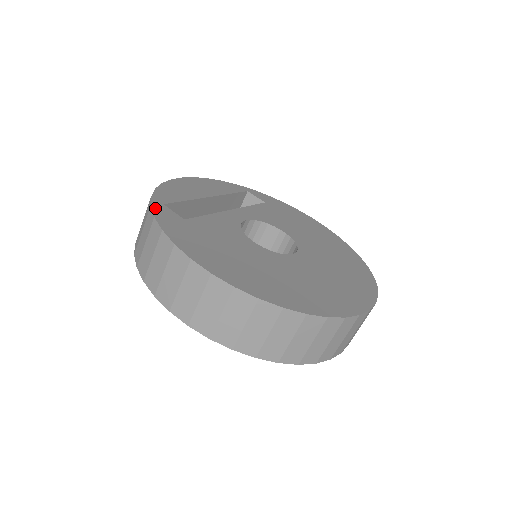
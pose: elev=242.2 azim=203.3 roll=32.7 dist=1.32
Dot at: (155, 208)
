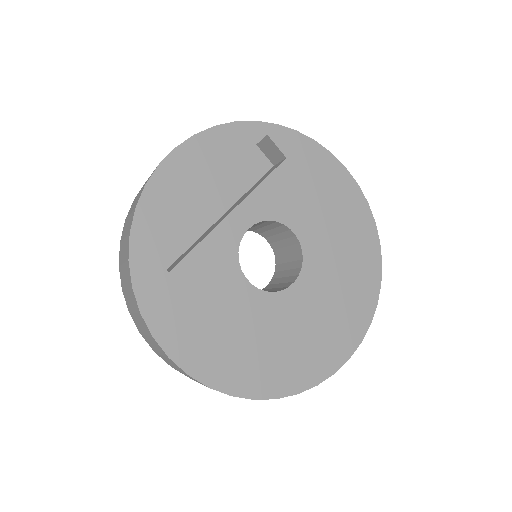
Dot at: (133, 264)
